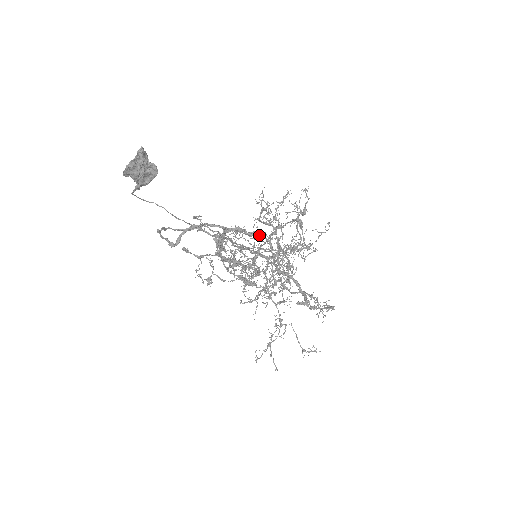
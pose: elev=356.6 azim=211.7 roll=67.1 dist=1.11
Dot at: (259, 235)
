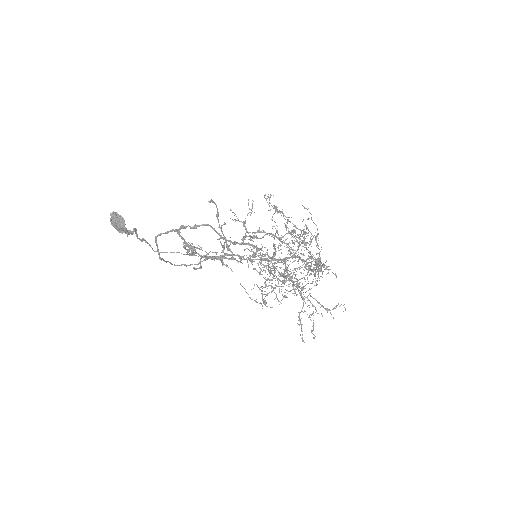
Dot at: (200, 225)
